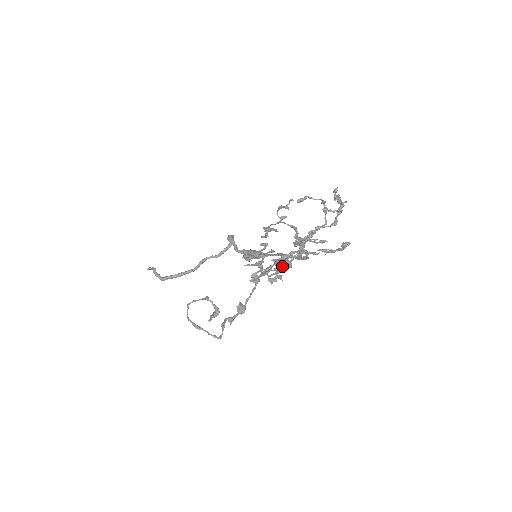
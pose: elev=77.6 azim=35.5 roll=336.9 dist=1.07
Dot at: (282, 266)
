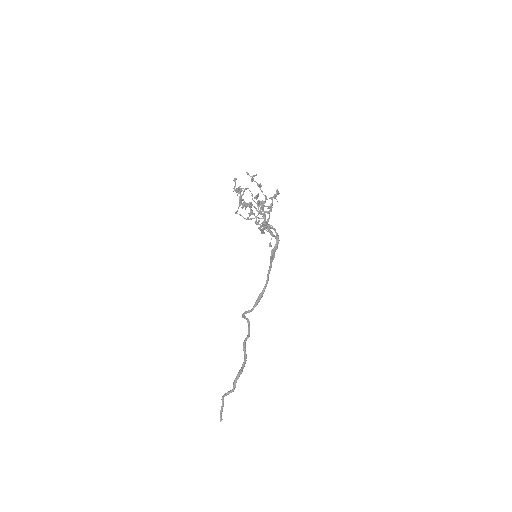
Dot at: (258, 193)
